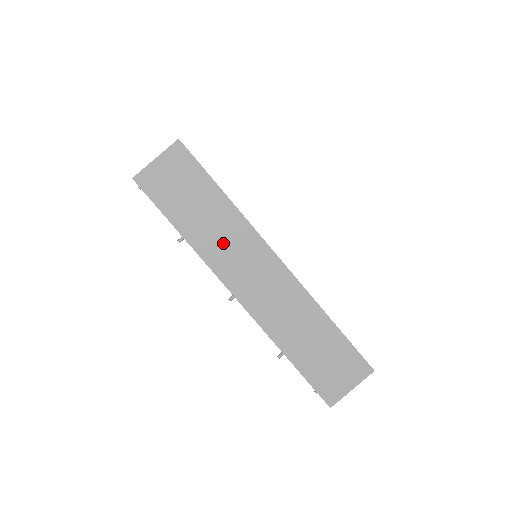
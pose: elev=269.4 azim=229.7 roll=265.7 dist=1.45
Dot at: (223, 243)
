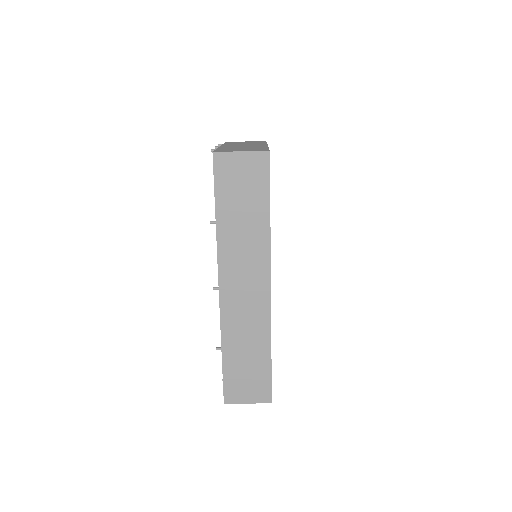
Dot at: (241, 249)
